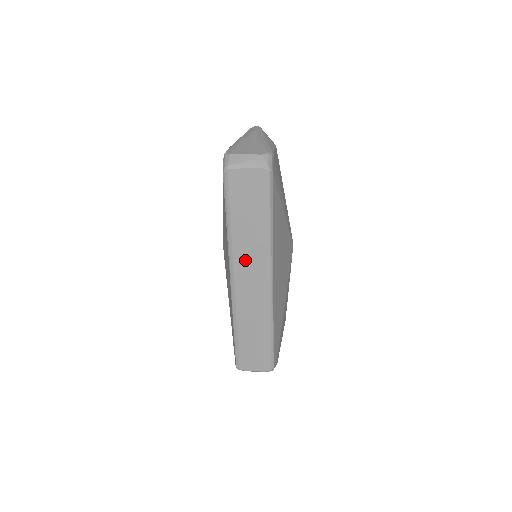
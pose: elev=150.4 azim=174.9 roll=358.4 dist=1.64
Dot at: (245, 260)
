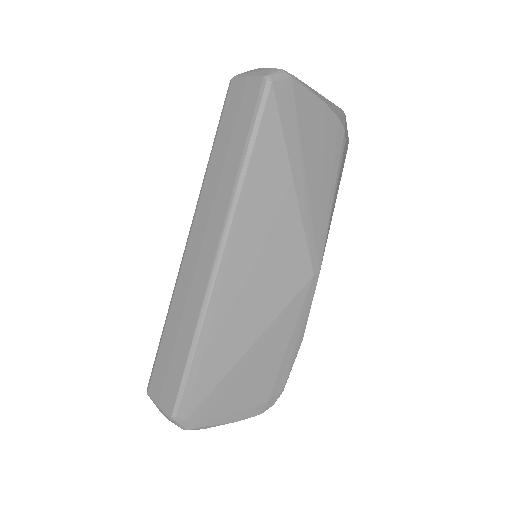
Dot at: (207, 209)
